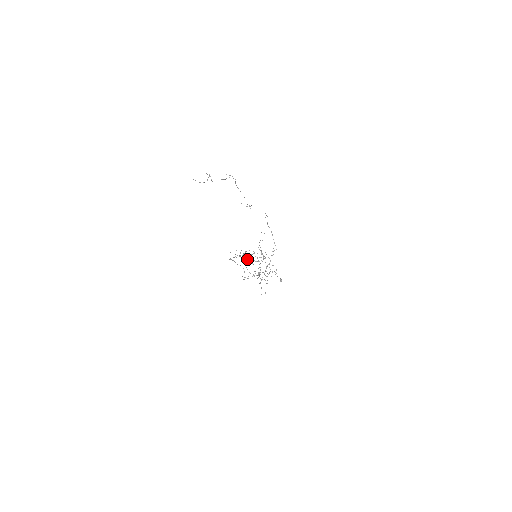
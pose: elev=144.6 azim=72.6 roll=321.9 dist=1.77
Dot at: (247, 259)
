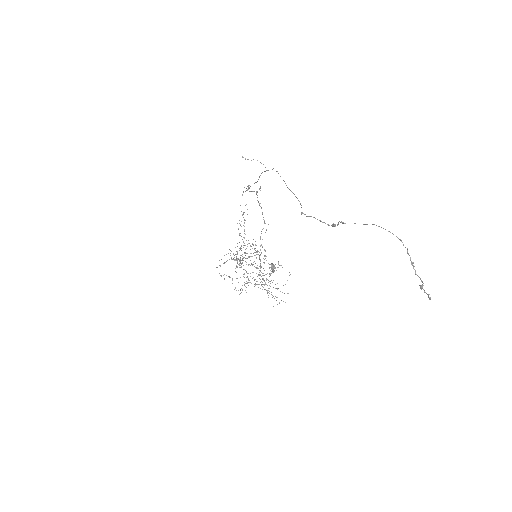
Dot at: (234, 260)
